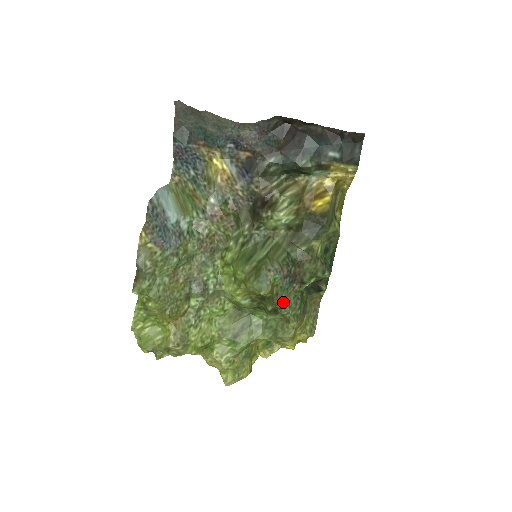
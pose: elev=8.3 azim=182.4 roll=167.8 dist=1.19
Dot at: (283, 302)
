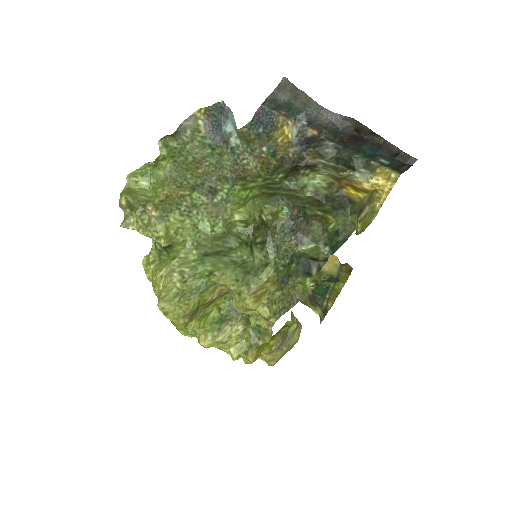
Dot at: (275, 240)
